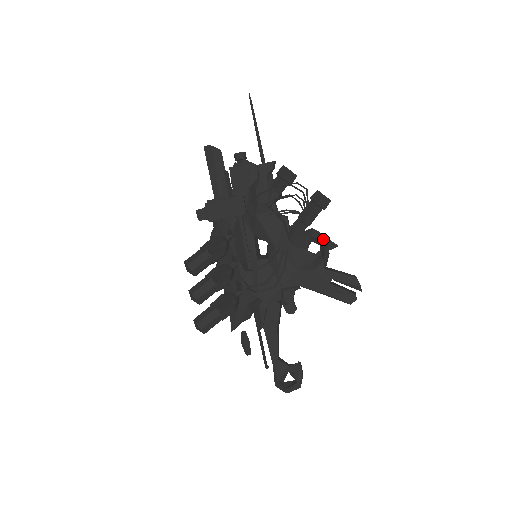
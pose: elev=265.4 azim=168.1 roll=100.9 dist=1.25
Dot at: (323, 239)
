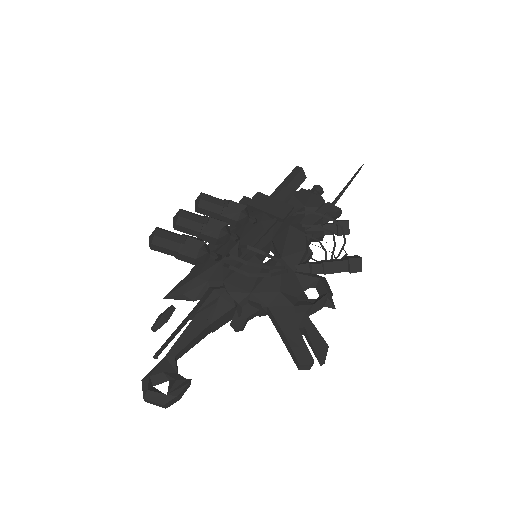
Dot at: (328, 289)
